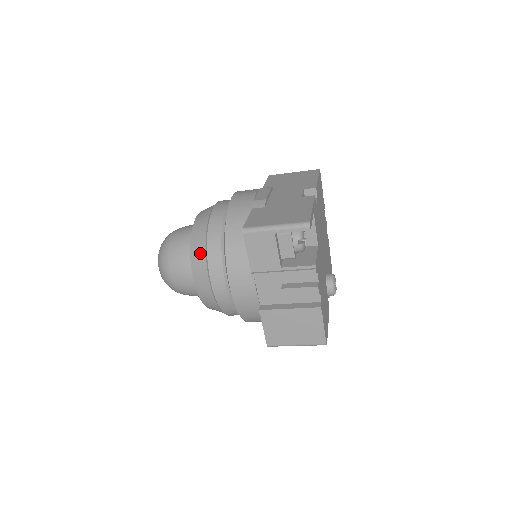
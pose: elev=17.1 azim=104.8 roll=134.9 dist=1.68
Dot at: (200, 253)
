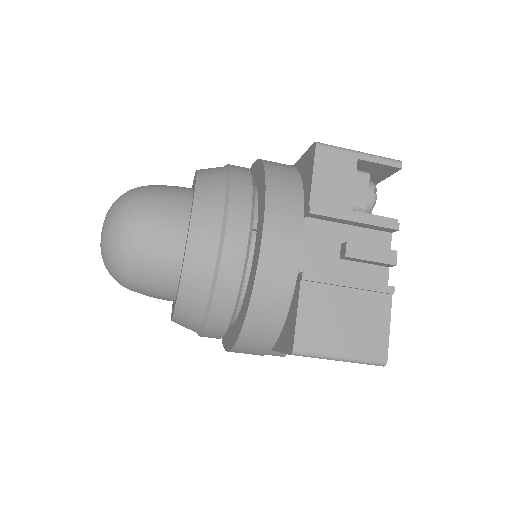
Dot at: (215, 185)
